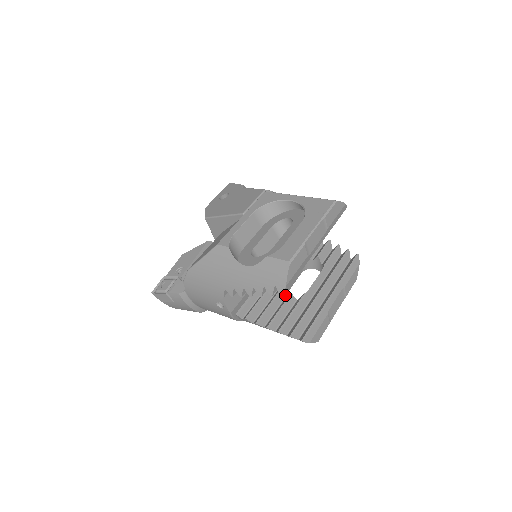
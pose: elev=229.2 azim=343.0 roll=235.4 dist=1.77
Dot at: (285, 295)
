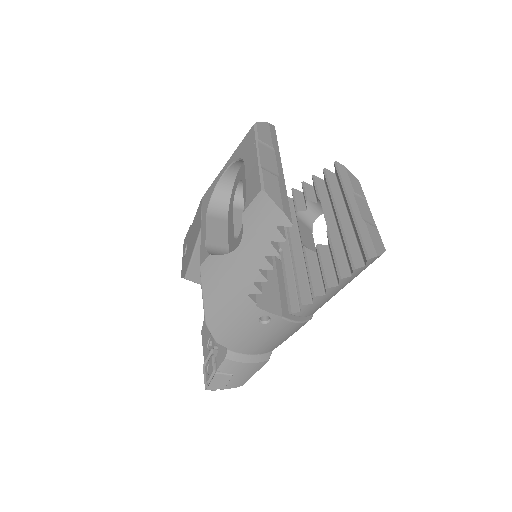
Dot at: (314, 254)
